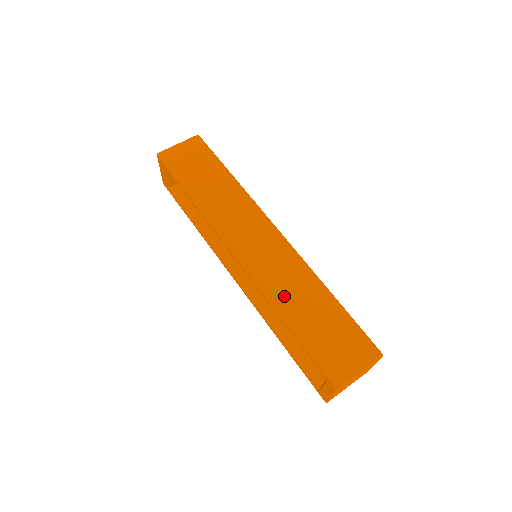
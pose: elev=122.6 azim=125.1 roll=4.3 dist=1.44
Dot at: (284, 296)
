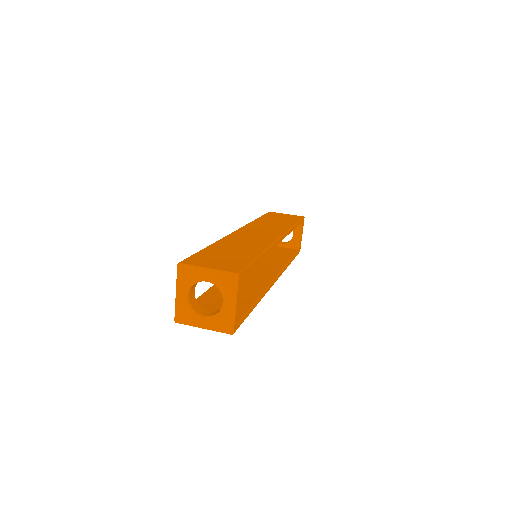
Dot at: (231, 242)
